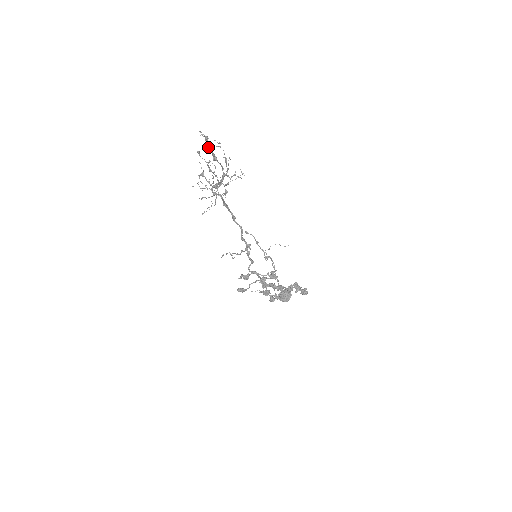
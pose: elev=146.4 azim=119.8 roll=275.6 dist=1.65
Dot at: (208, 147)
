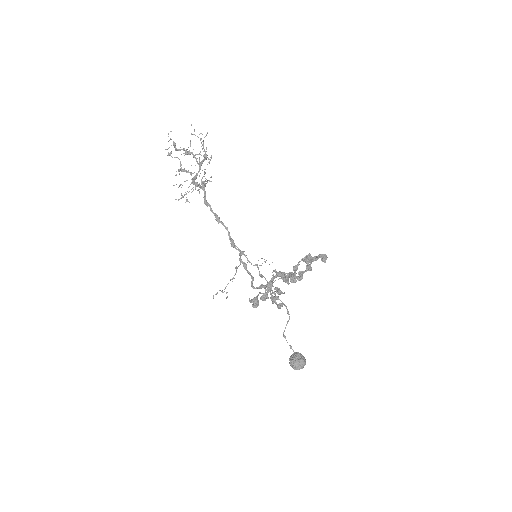
Dot at: (178, 149)
